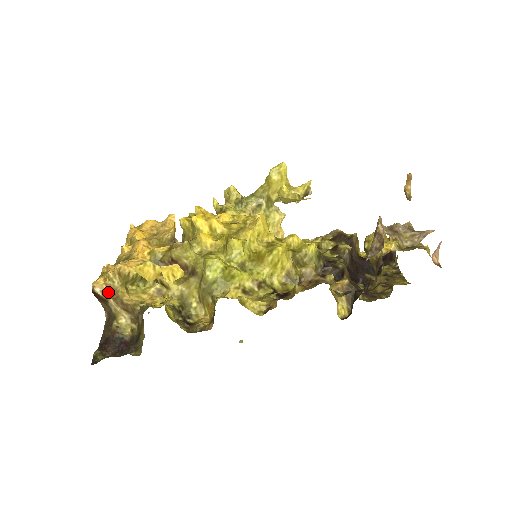
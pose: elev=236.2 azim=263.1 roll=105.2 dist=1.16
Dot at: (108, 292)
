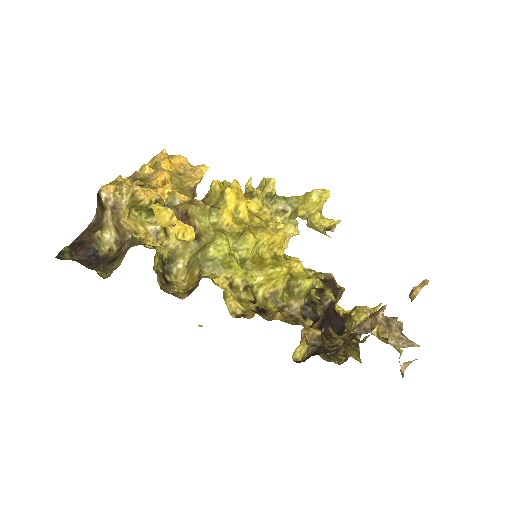
Dot at: (112, 203)
